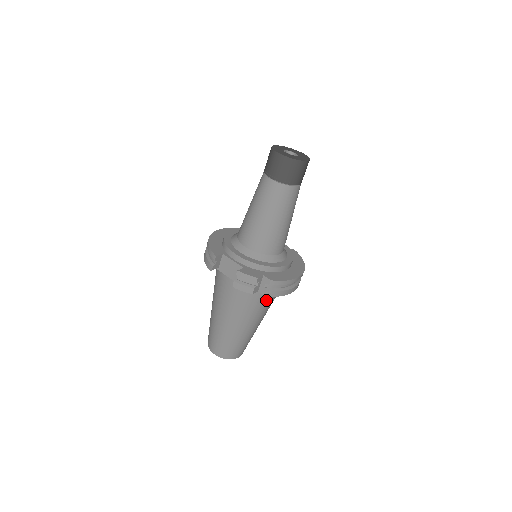
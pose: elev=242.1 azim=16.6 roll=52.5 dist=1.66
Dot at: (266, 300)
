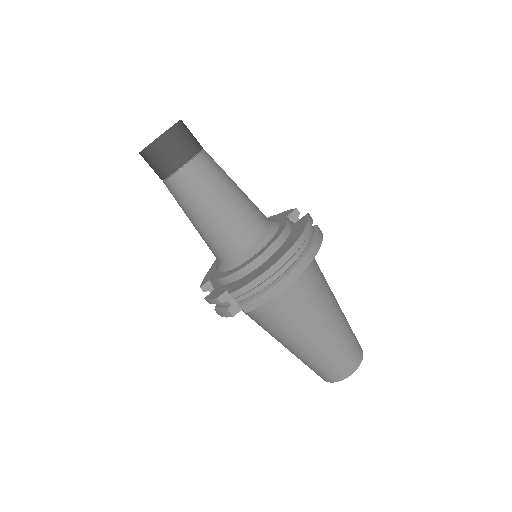
Dot at: (282, 307)
